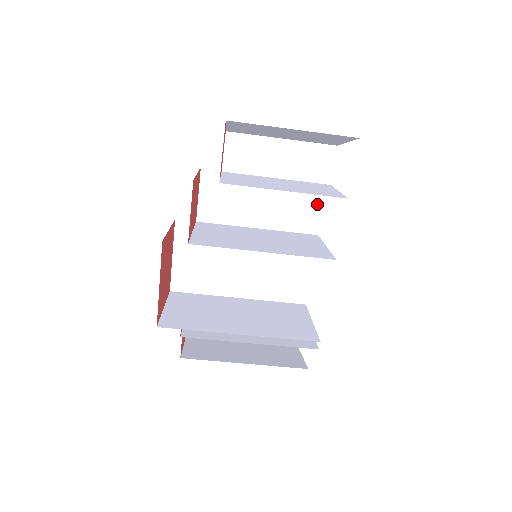
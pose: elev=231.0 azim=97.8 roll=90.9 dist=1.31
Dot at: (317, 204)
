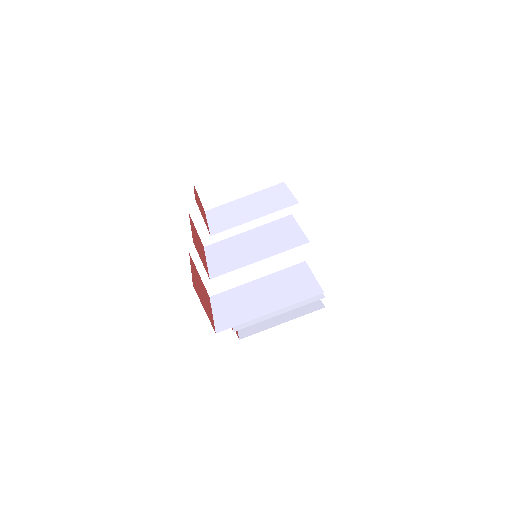
Dot at: occluded
